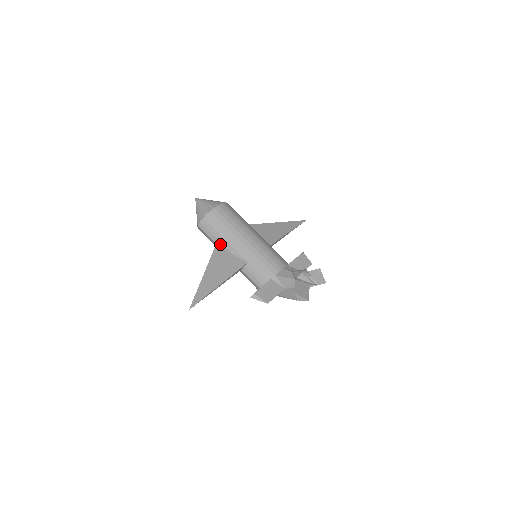
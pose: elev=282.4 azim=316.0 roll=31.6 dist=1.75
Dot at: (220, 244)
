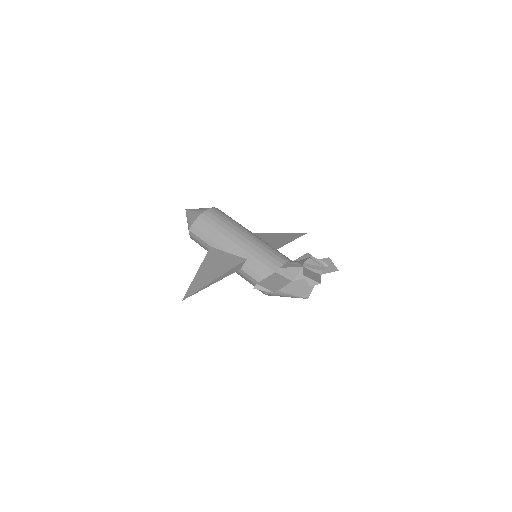
Dot at: (215, 245)
